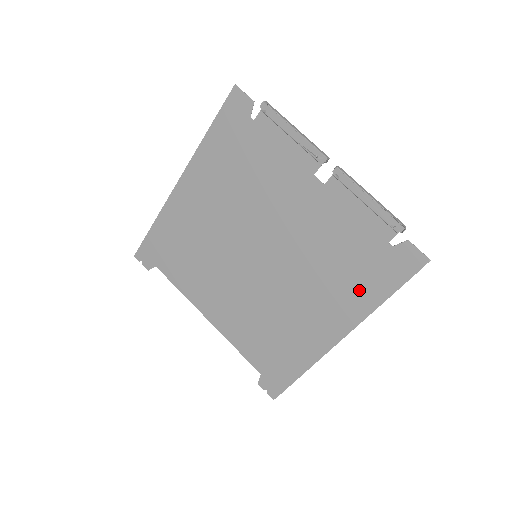
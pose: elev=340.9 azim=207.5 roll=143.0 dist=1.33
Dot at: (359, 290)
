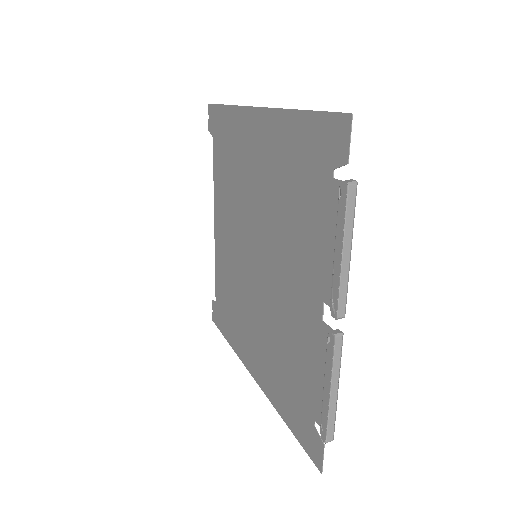
Dot at: (280, 390)
